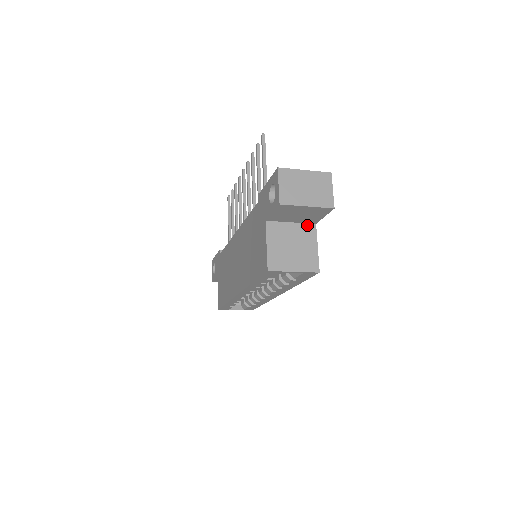
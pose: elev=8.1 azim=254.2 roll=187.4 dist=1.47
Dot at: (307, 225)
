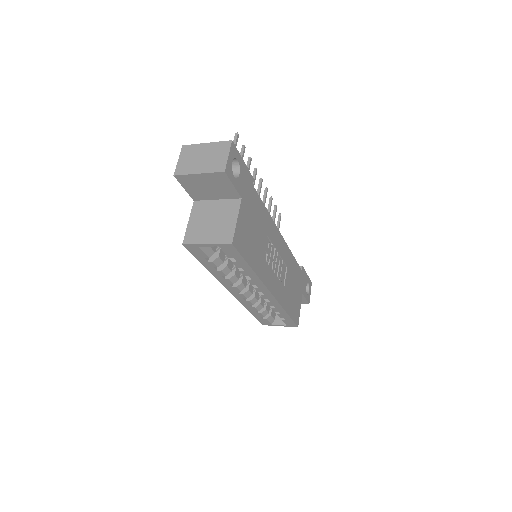
Dot at: (232, 200)
